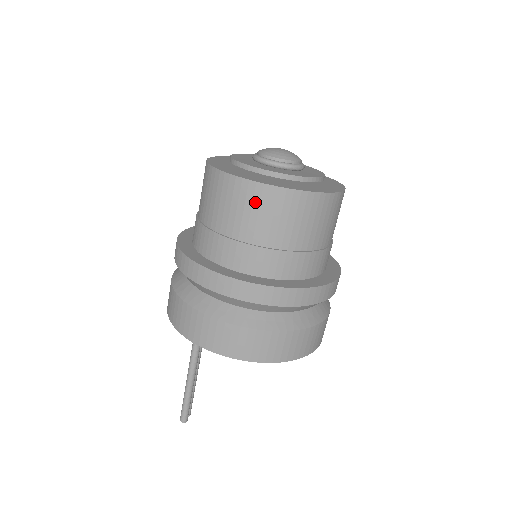
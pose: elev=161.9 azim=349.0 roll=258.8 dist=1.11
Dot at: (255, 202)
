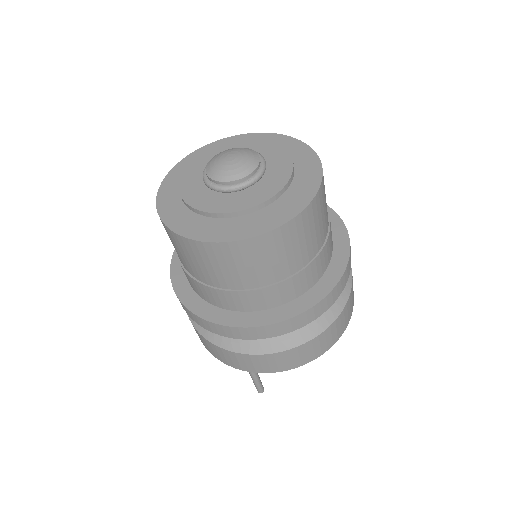
Dot at: (270, 249)
